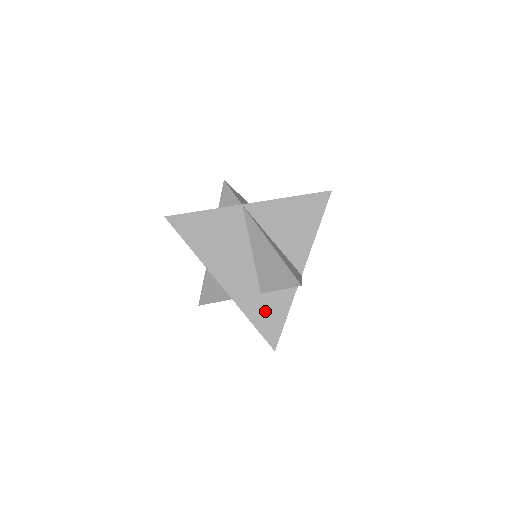
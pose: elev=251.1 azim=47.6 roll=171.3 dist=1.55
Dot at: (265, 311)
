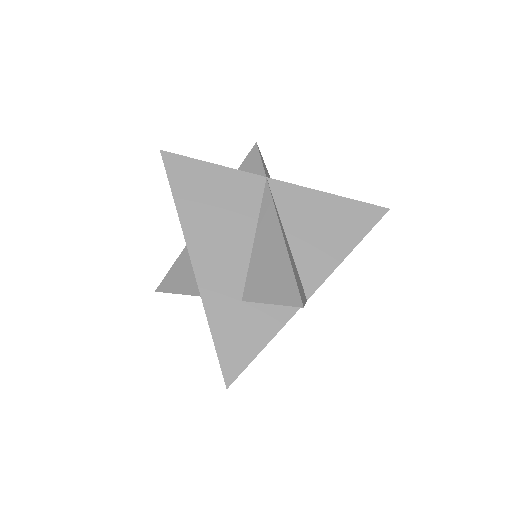
Dot at: (237, 327)
